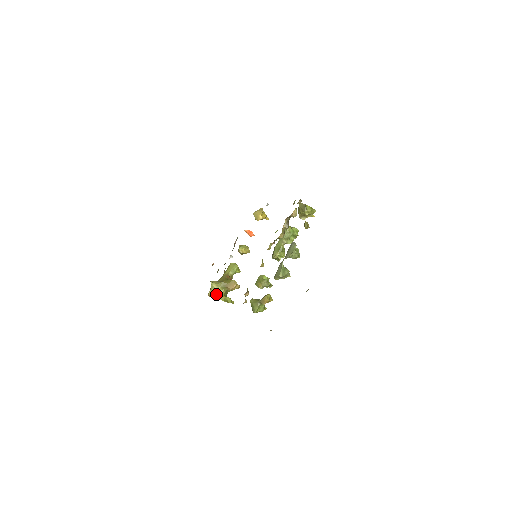
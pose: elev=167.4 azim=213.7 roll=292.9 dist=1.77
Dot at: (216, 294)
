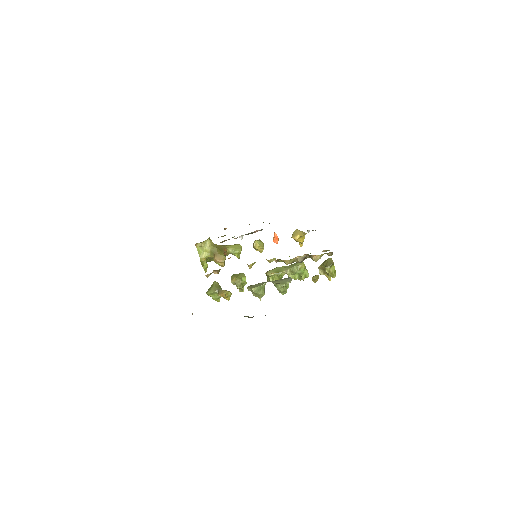
Dot at: (202, 251)
